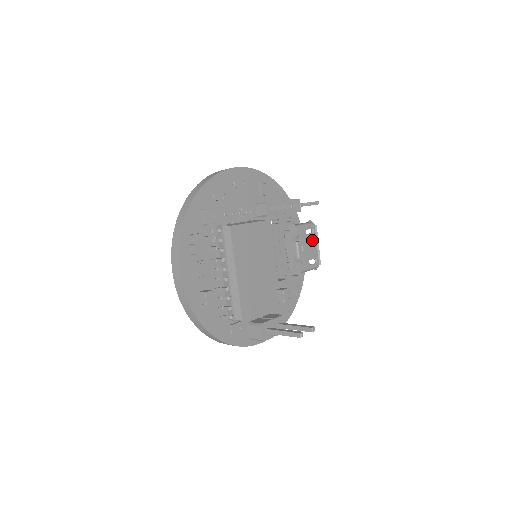
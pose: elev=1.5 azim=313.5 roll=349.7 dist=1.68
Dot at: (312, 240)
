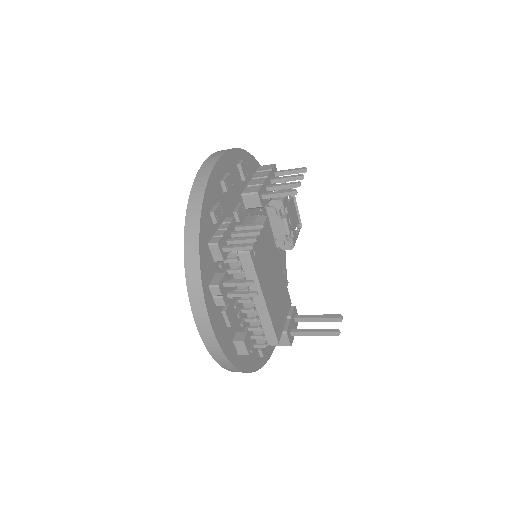
Dot at: (292, 205)
